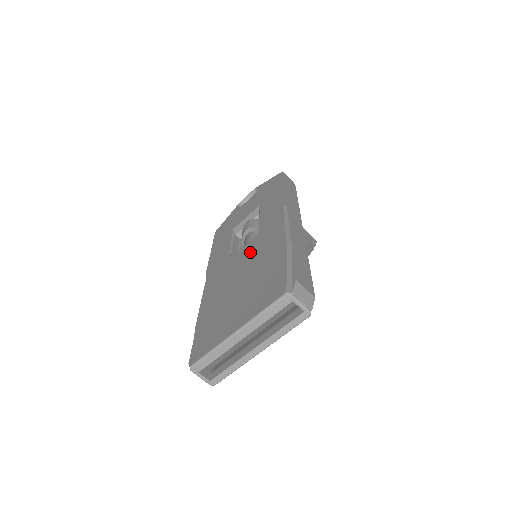
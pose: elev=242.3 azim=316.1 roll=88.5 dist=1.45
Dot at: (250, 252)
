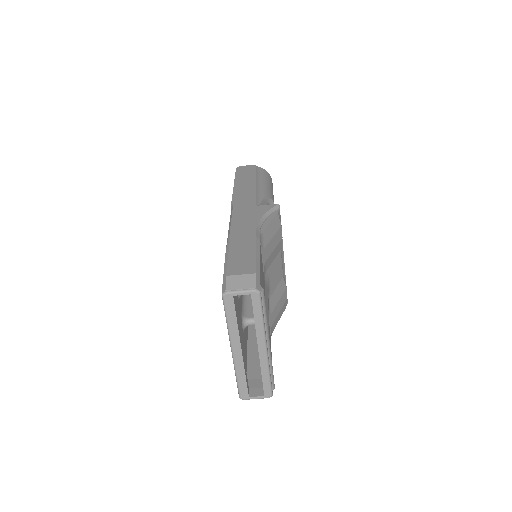
Dot at: occluded
